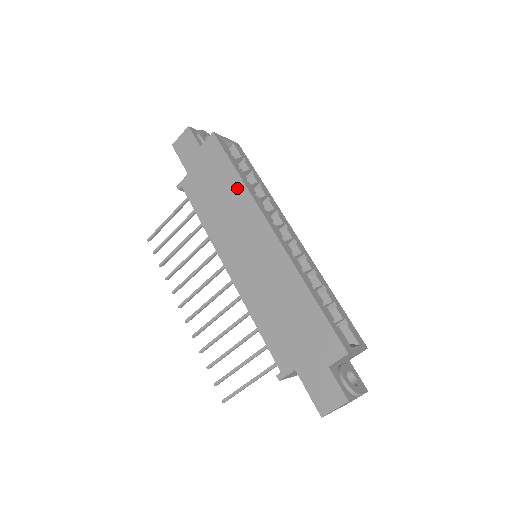
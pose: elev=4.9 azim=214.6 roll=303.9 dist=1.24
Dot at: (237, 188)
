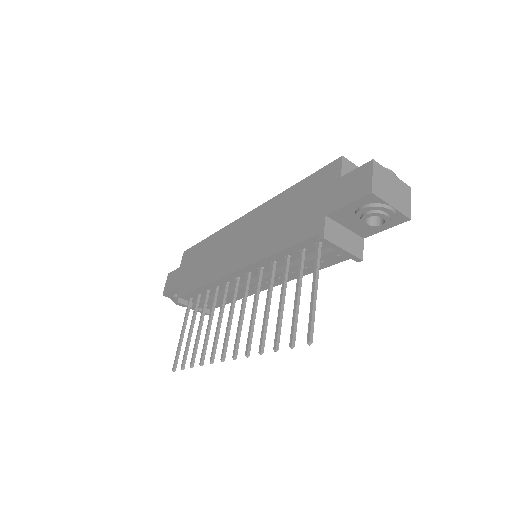
Dot at: (213, 240)
